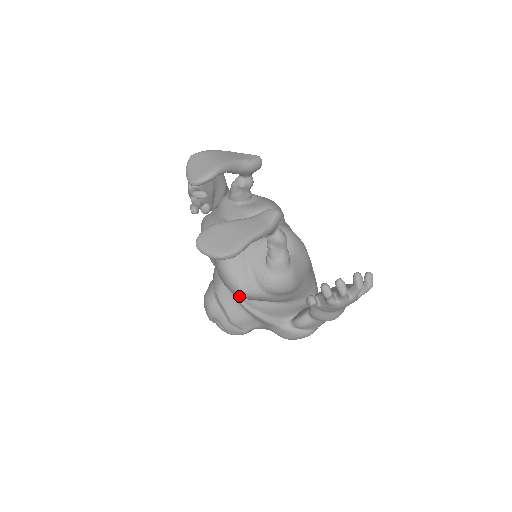
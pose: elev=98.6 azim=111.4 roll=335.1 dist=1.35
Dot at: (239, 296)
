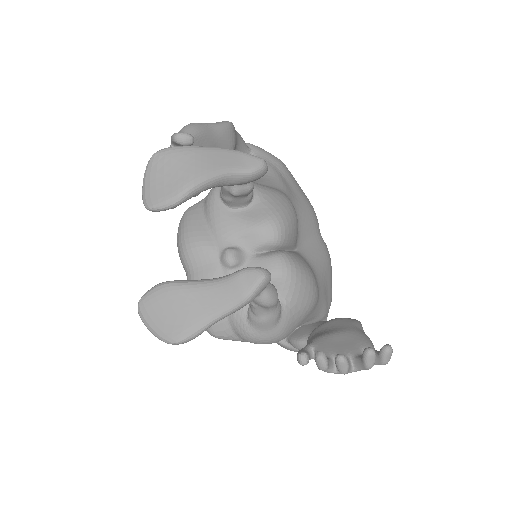
Dot at: occluded
